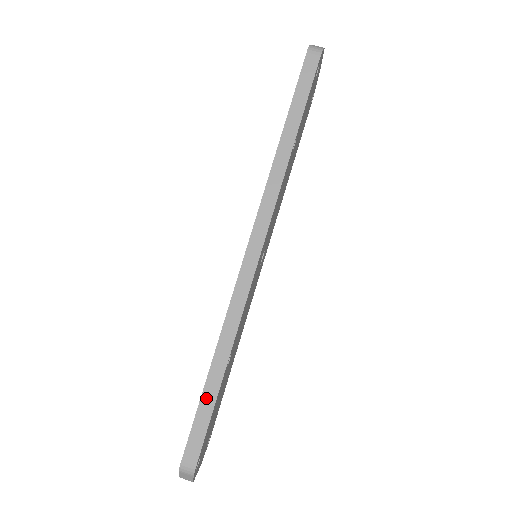
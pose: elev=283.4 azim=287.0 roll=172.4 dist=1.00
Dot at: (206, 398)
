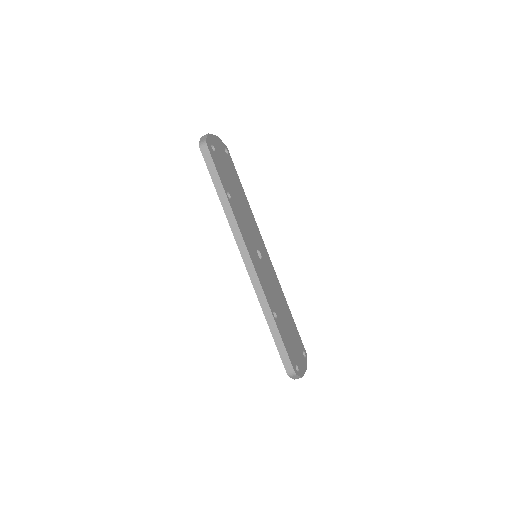
Dot at: (276, 339)
